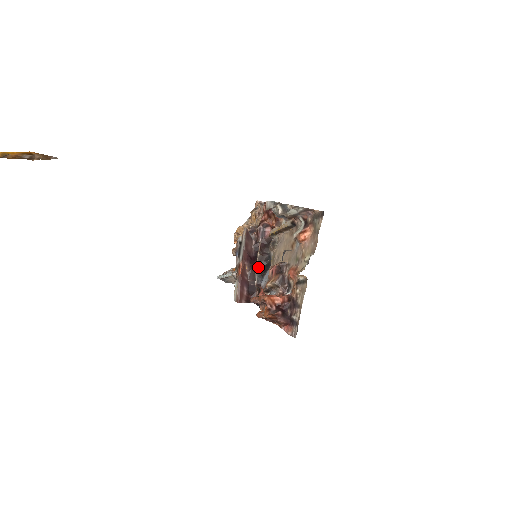
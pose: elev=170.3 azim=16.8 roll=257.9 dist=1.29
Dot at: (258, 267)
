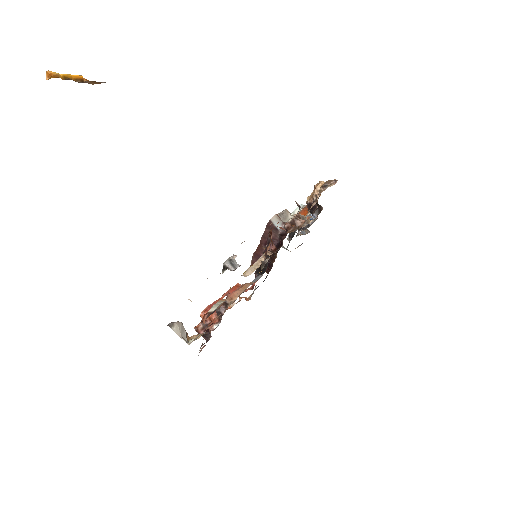
Dot at: occluded
